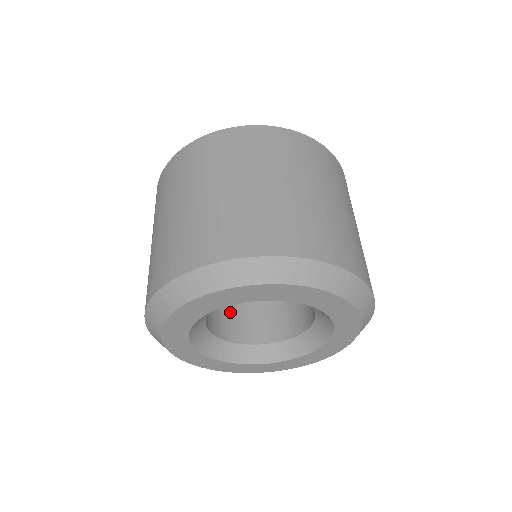
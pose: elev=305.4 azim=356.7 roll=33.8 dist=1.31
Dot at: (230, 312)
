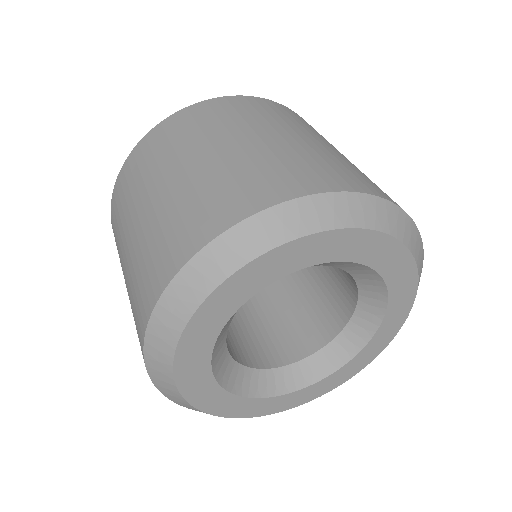
Dot at: occluded
